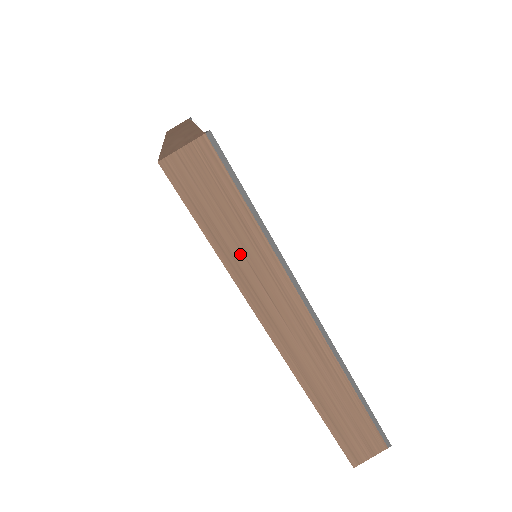
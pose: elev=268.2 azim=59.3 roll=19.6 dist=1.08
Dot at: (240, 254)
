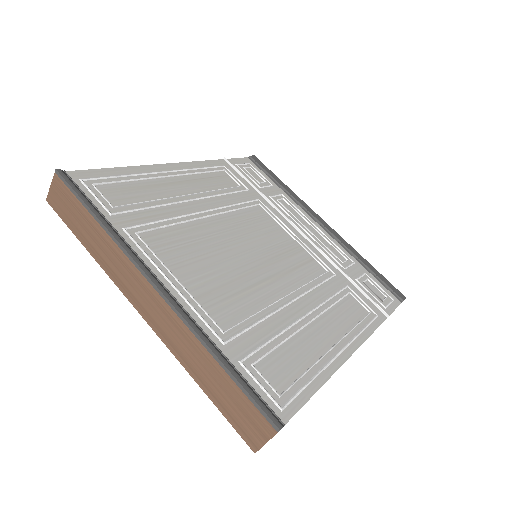
Dot at: (97, 247)
